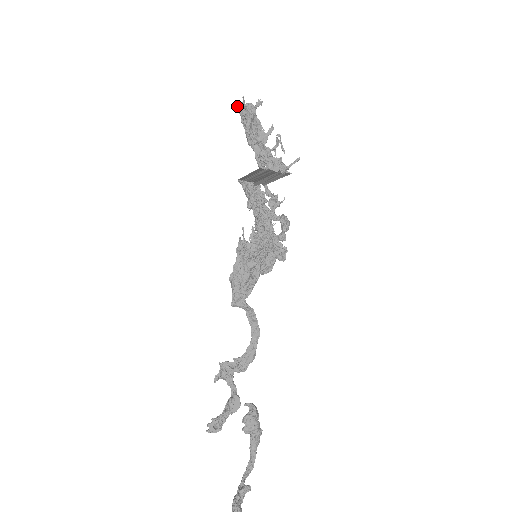
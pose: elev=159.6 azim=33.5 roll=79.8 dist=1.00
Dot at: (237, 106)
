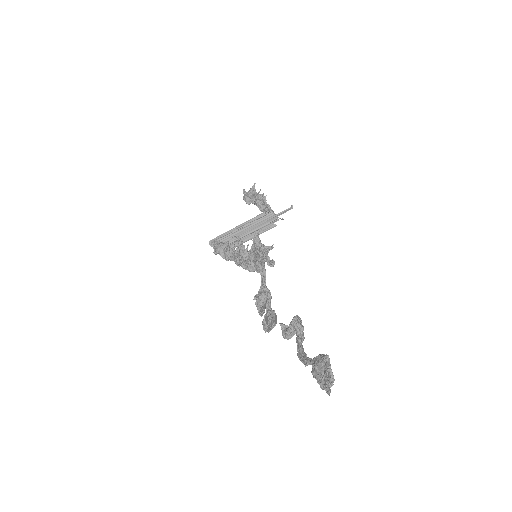
Dot at: (244, 189)
